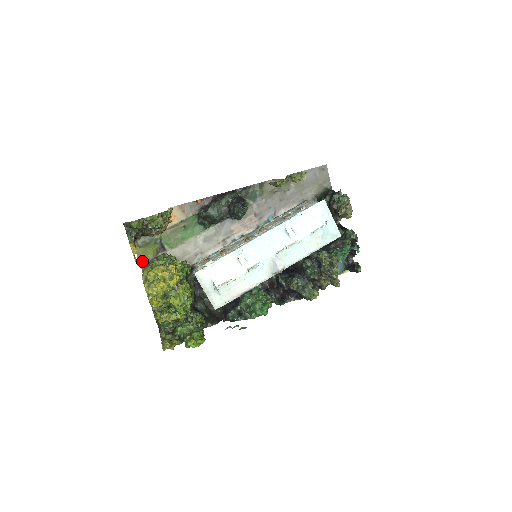
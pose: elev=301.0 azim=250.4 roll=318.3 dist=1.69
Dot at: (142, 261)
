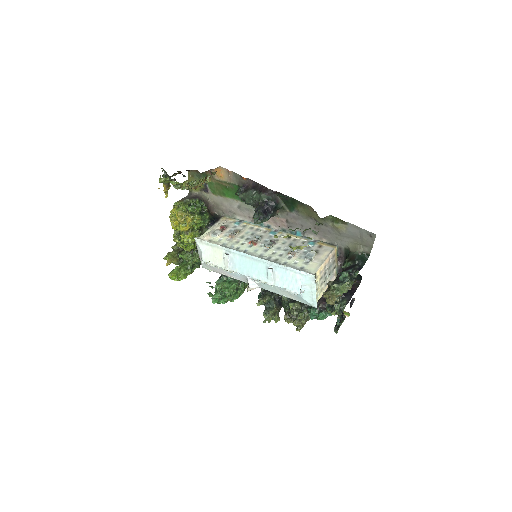
Dot at: occluded
